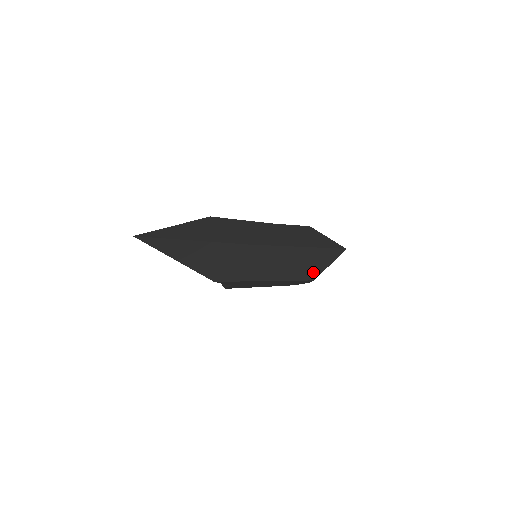
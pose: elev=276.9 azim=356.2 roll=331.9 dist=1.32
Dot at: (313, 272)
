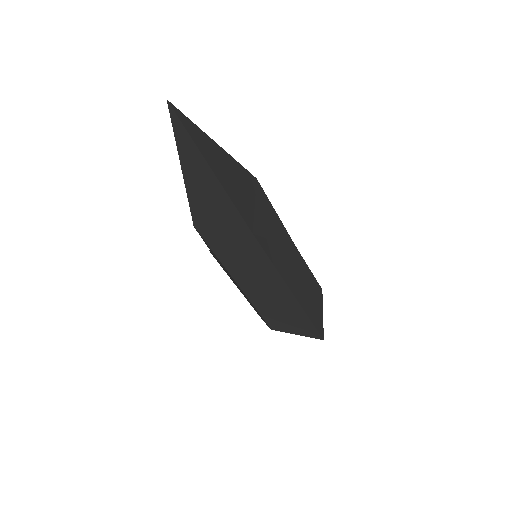
Dot at: (278, 322)
